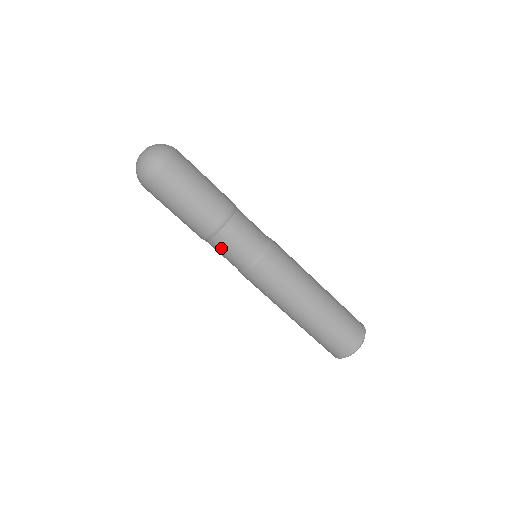
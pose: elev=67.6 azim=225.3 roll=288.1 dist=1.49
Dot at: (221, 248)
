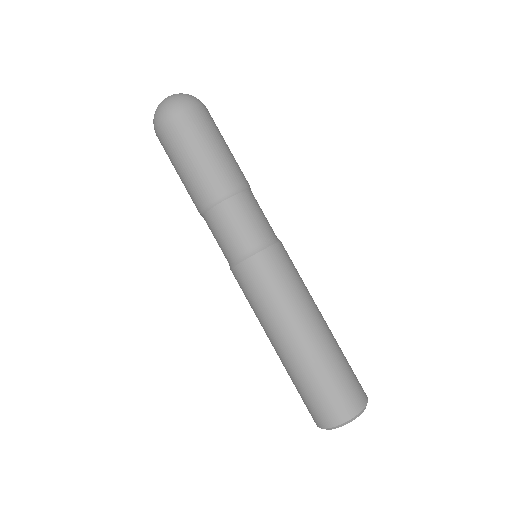
Dot at: (244, 210)
